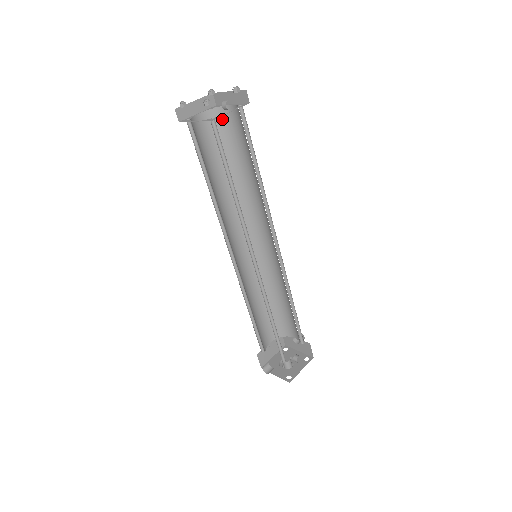
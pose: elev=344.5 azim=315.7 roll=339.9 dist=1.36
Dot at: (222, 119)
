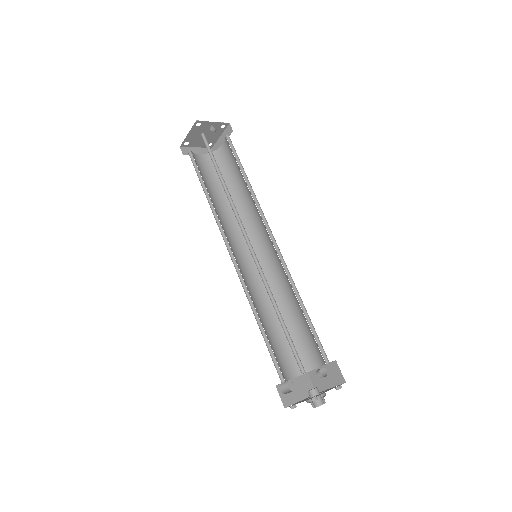
Dot at: (218, 158)
